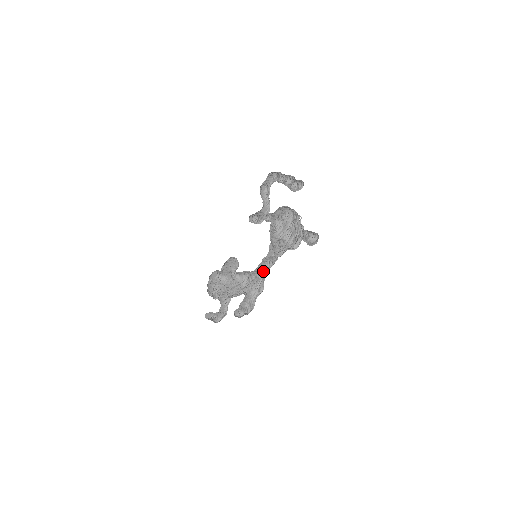
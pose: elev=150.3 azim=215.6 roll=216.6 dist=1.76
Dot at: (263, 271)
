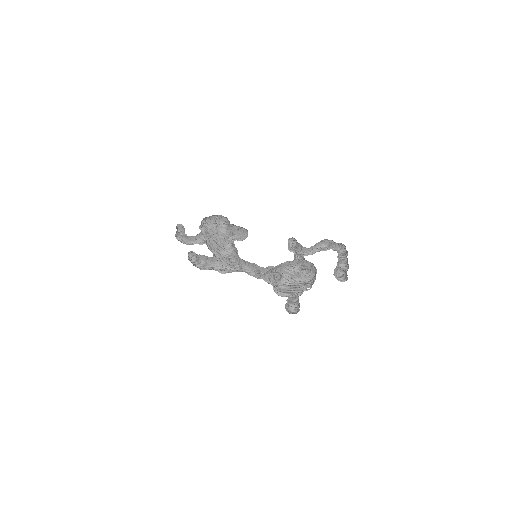
Dot at: (243, 268)
